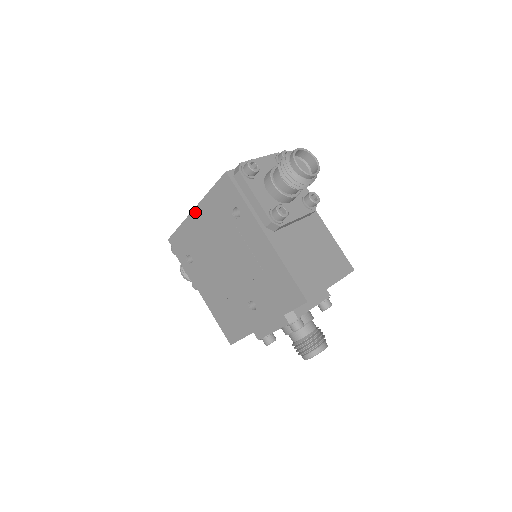
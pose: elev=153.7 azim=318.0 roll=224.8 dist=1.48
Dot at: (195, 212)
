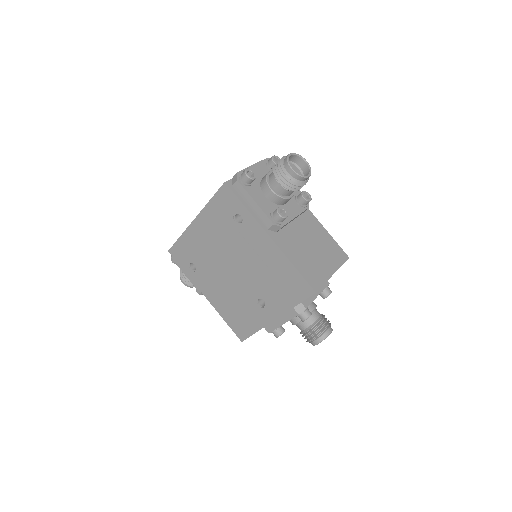
Dot at: (195, 222)
